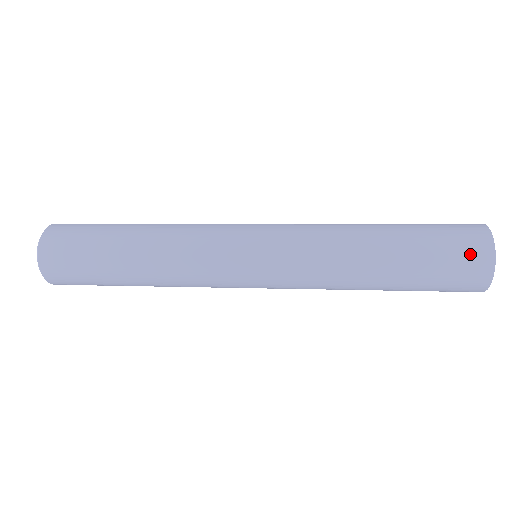
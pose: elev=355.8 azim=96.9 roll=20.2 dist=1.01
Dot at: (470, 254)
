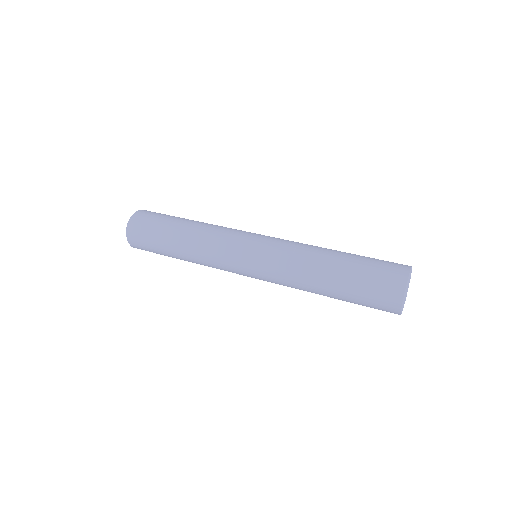
Dot at: (386, 294)
